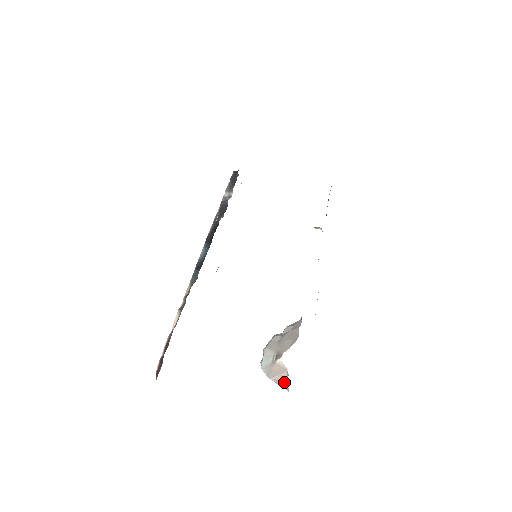
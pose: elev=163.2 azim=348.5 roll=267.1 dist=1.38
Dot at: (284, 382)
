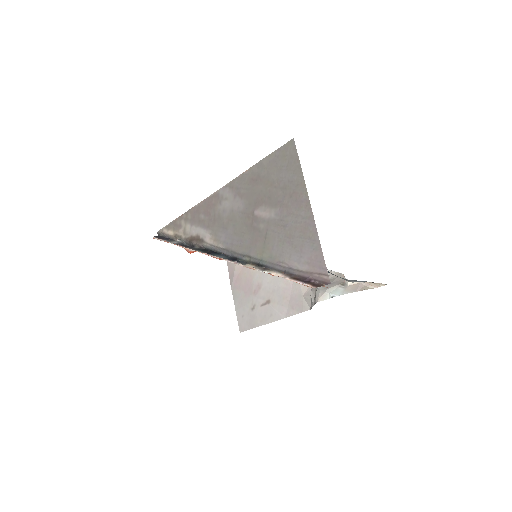
Dot at: (366, 287)
